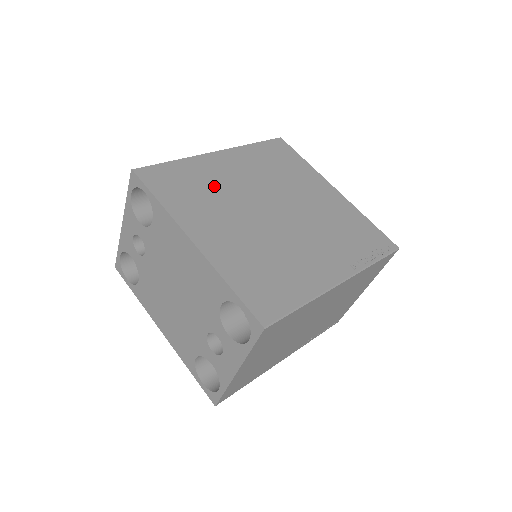
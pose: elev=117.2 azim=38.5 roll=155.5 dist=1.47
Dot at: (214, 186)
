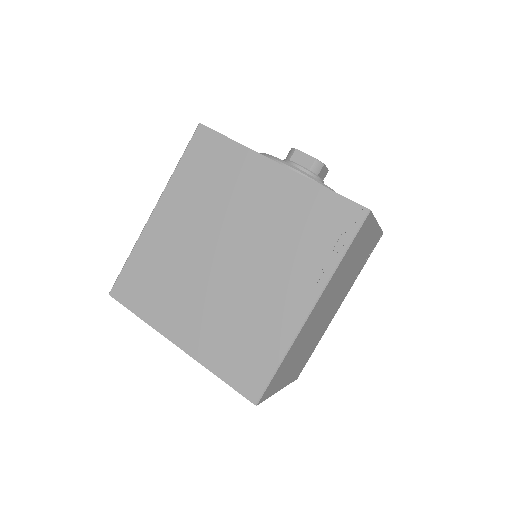
Dot at: (168, 264)
